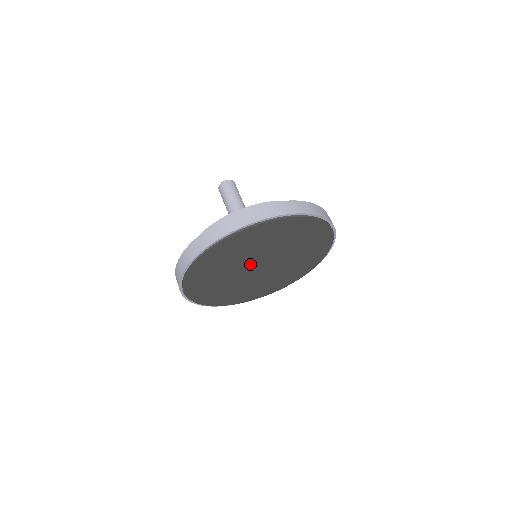
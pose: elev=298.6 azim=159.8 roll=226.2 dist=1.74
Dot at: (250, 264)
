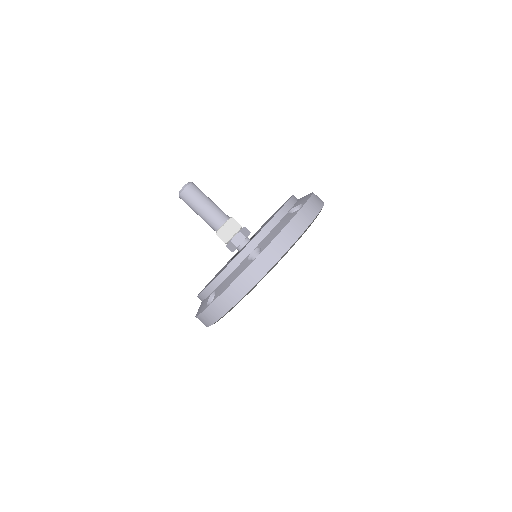
Dot at: occluded
